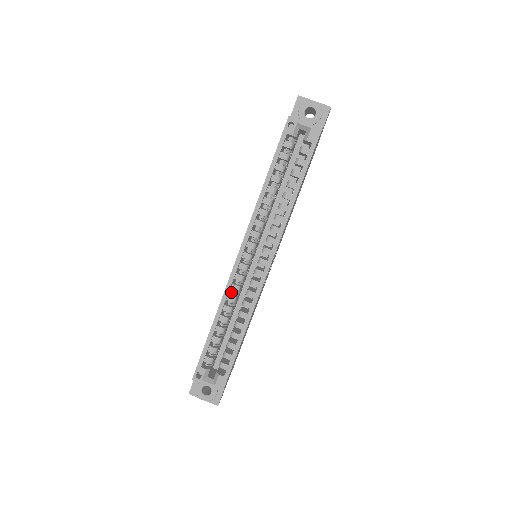
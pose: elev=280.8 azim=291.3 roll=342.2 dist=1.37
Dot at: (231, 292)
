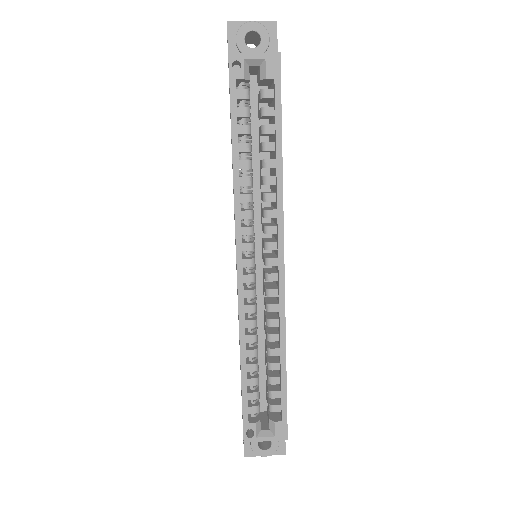
Dot at: (245, 315)
